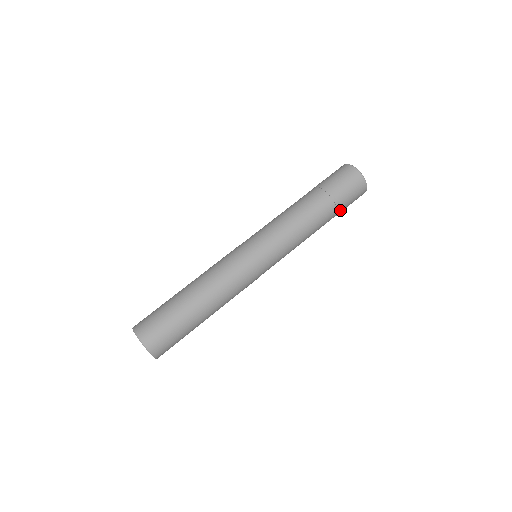
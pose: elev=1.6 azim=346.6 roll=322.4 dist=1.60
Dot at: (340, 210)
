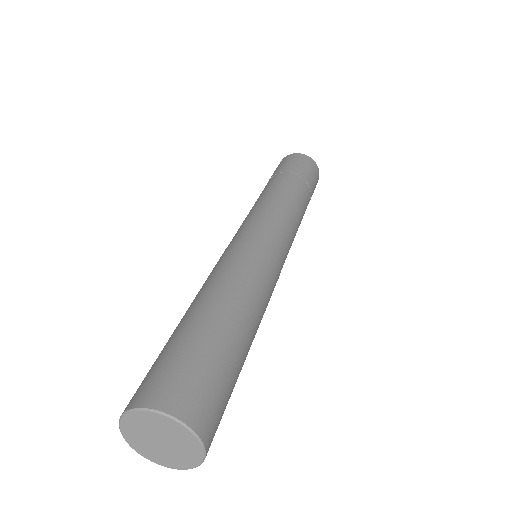
Dot at: (311, 193)
